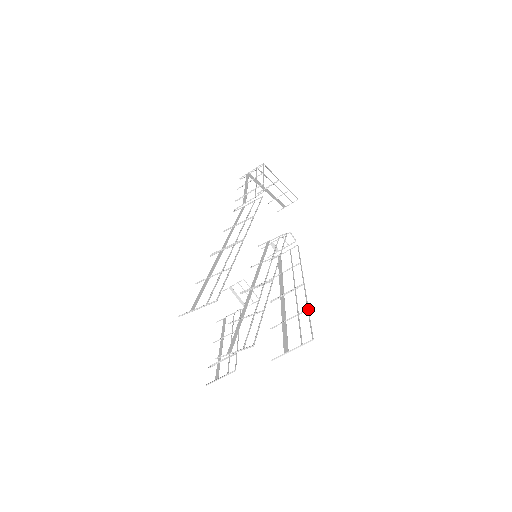
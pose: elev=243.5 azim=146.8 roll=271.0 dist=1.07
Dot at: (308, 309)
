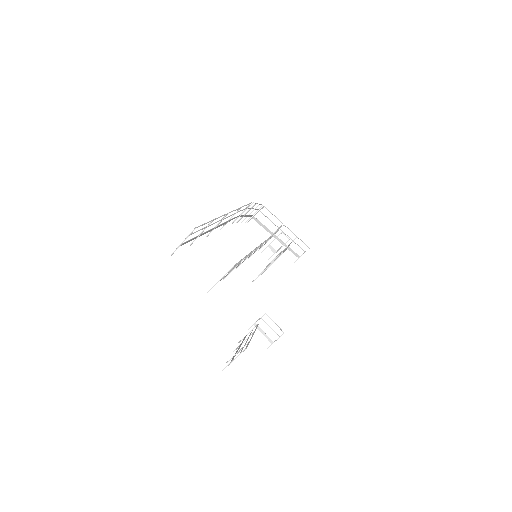
Dot at: (285, 249)
